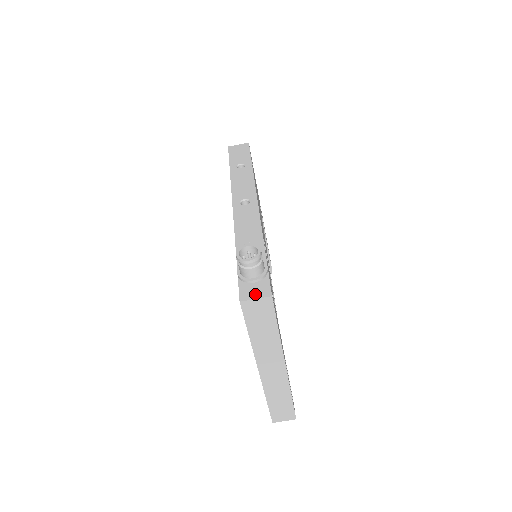
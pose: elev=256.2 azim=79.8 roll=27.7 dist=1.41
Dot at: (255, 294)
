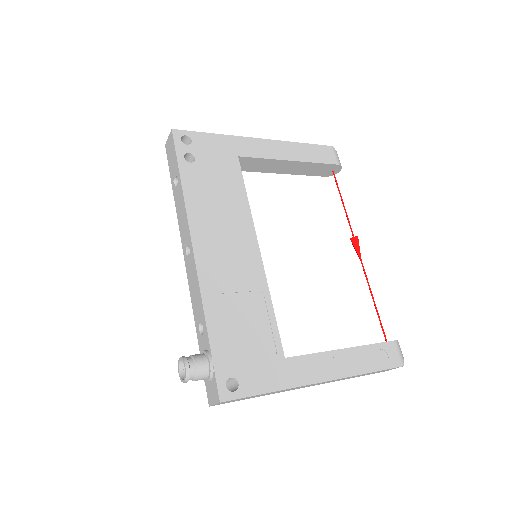
Dot at: (213, 398)
